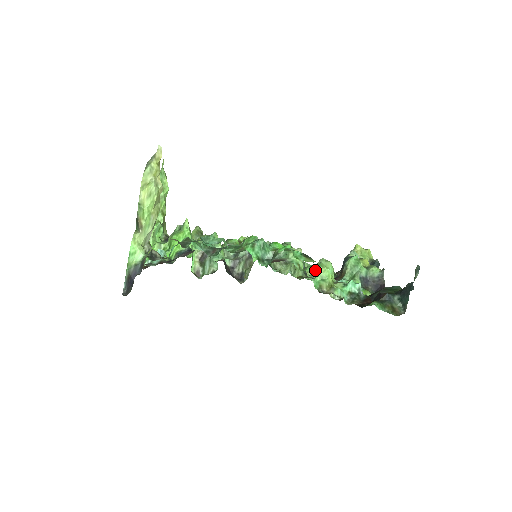
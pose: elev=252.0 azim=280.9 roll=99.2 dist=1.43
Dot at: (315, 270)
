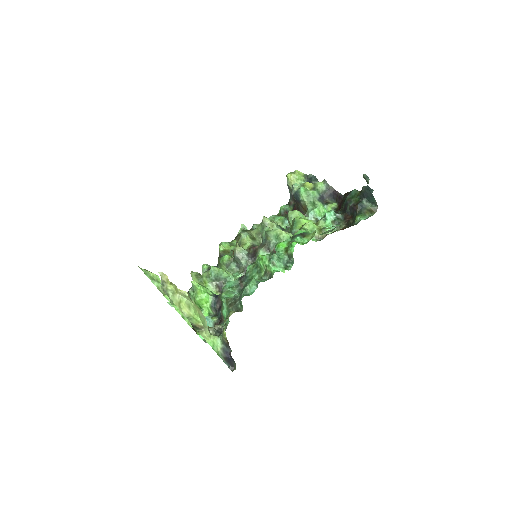
Dot at: occluded
